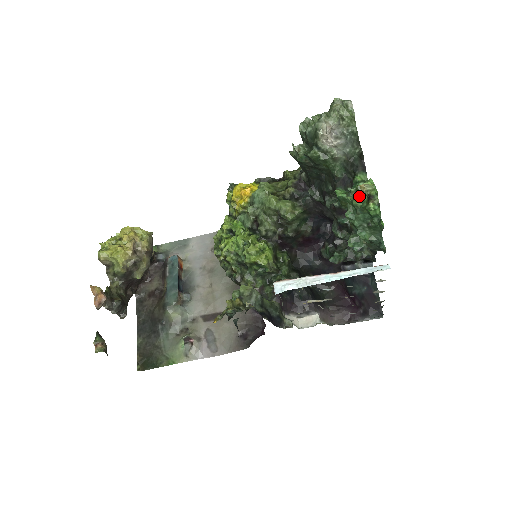
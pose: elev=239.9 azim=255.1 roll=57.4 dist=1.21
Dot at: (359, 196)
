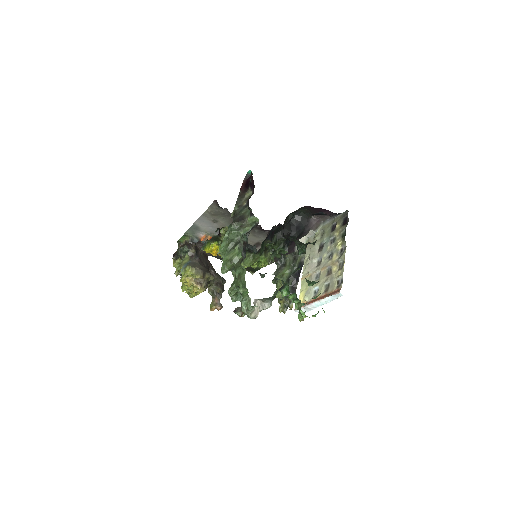
Dot at: occluded
